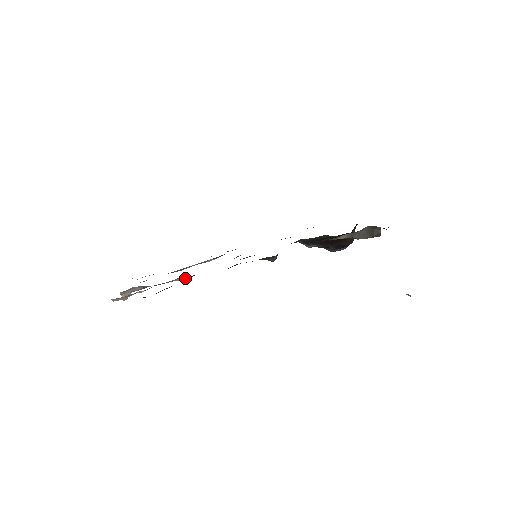
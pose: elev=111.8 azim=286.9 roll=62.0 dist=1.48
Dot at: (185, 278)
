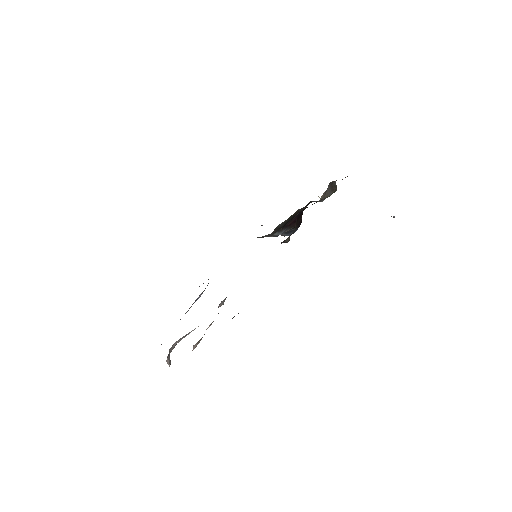
Dot at: (224, 300)
